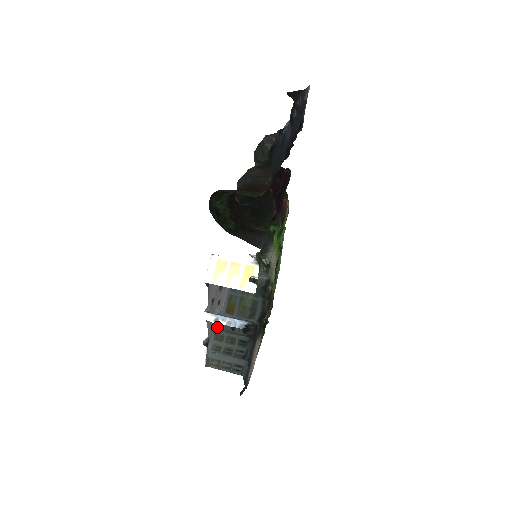
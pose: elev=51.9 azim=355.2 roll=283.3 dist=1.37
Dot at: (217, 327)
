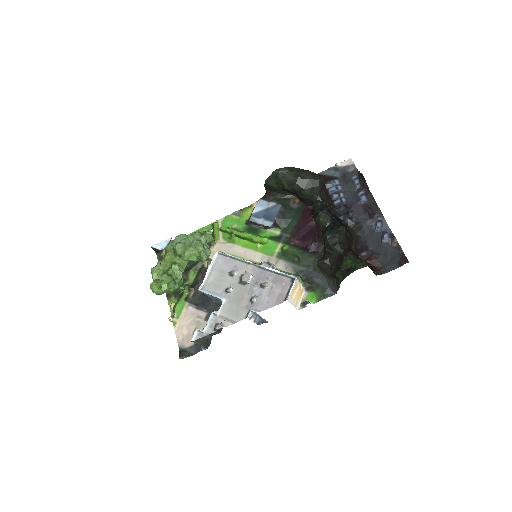
Dot at: (219, 311)
